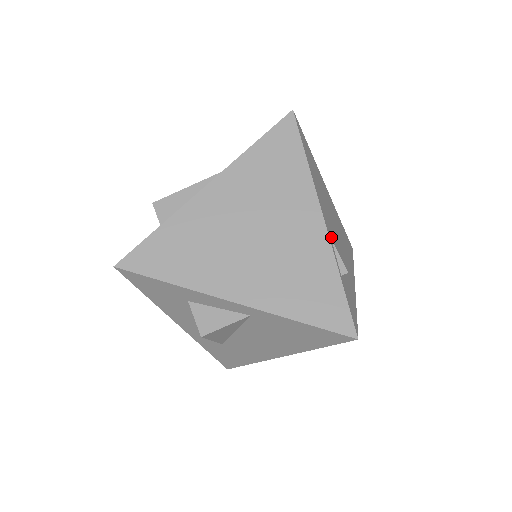
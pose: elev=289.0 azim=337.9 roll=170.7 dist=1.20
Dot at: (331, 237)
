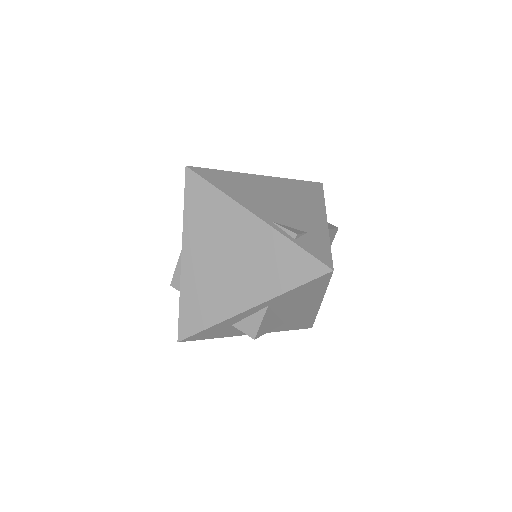
Dot at: (272, 220)
